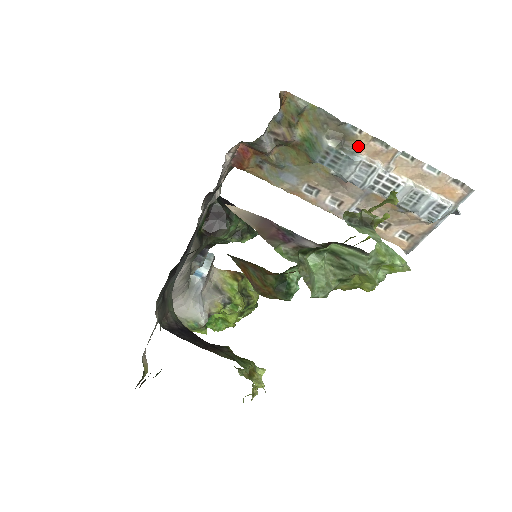
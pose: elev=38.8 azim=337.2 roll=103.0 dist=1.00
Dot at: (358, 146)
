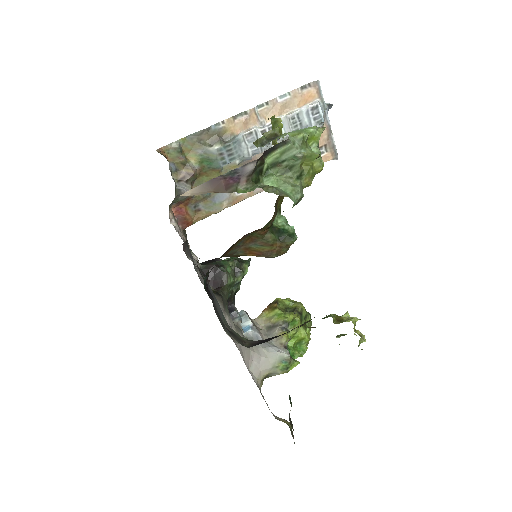
Dot at: (232, 131)
